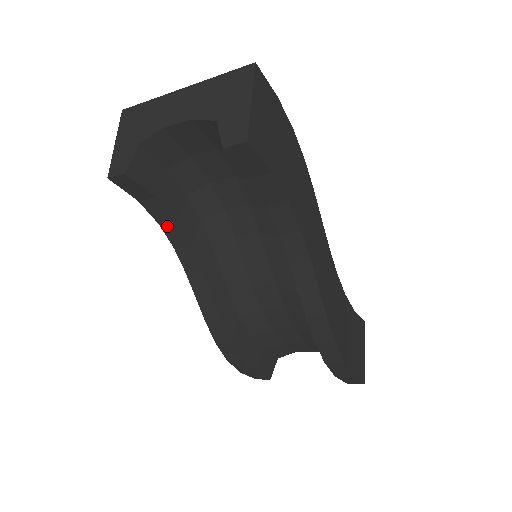
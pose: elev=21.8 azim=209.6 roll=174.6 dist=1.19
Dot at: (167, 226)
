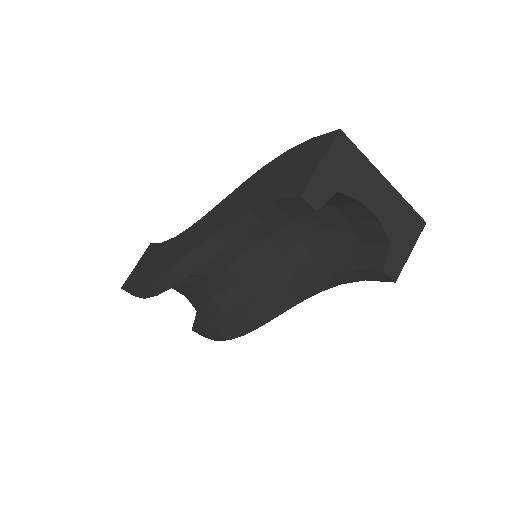
Dot at: (253, 216)
